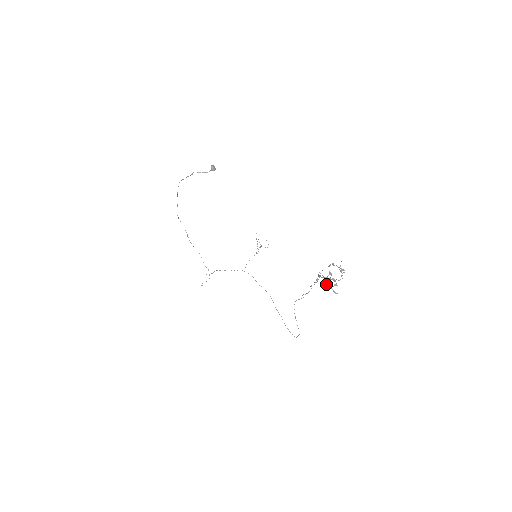
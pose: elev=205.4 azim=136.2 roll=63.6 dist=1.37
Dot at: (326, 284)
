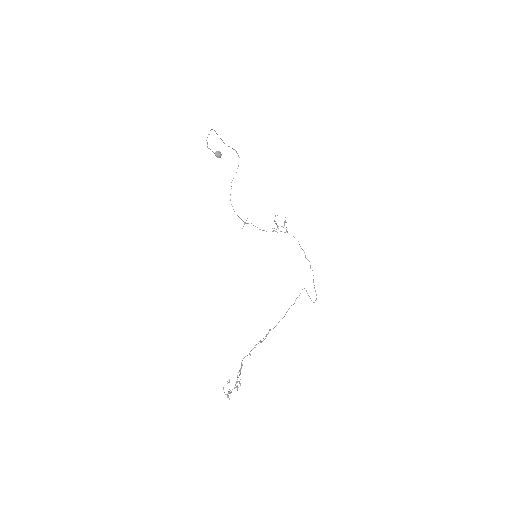
Dot at: occluded
